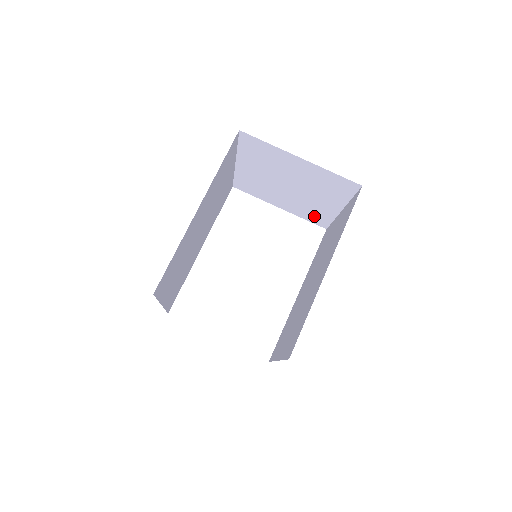
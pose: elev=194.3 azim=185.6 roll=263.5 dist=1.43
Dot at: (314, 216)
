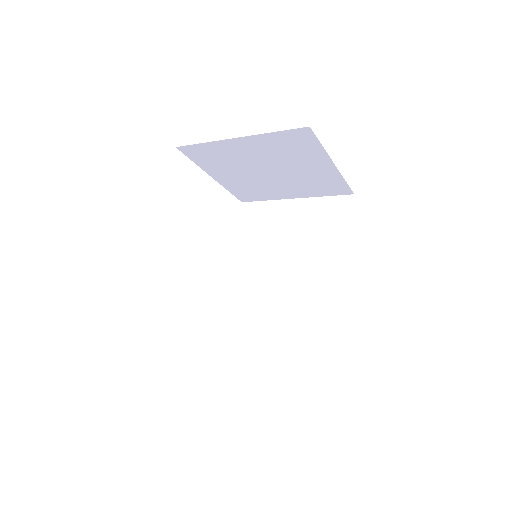
Dot at: (248, 193)
